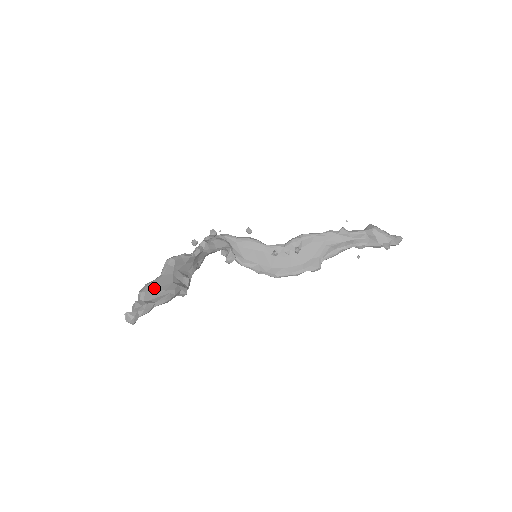
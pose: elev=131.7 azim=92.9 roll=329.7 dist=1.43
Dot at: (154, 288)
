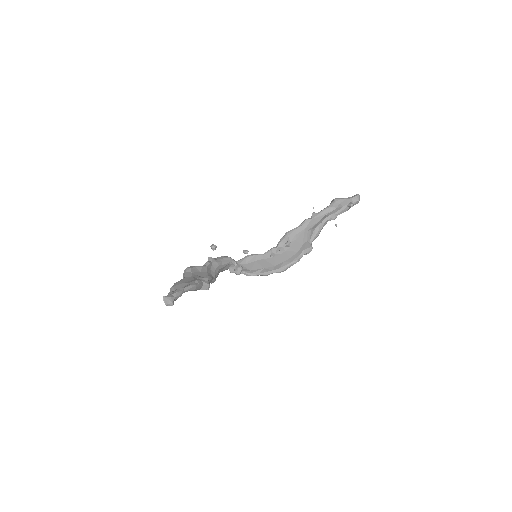
Dot at: (180, 283)
